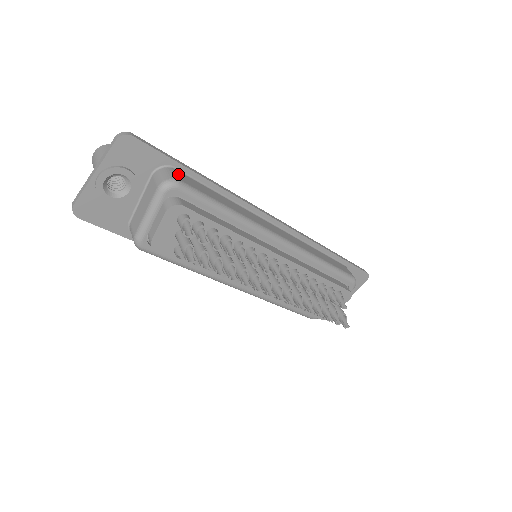
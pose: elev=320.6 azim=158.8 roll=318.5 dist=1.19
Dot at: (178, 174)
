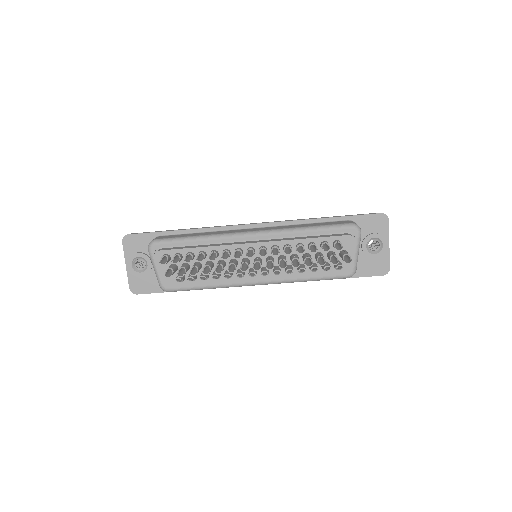
Dot at: (159, 237)
